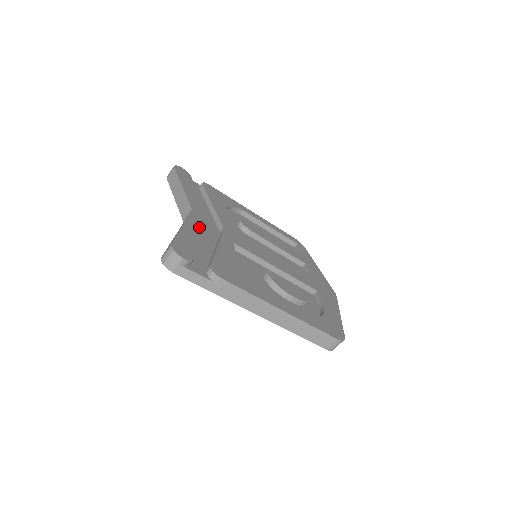
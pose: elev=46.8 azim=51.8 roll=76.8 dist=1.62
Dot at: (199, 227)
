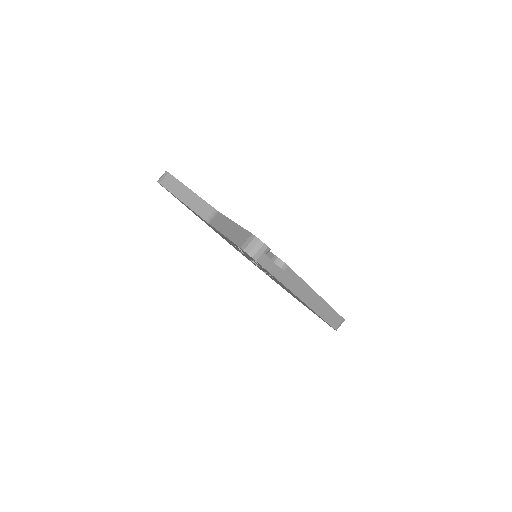
Dot at: occluded
